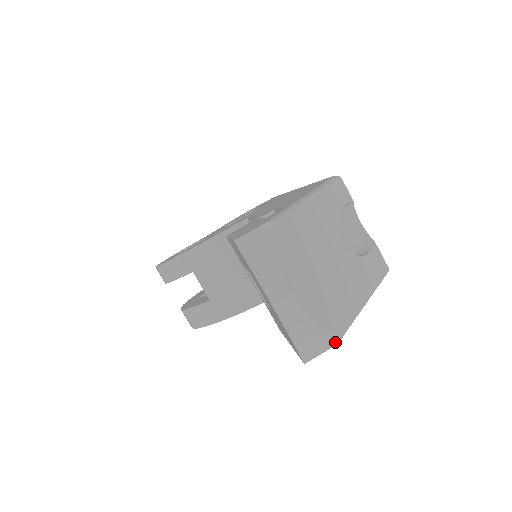
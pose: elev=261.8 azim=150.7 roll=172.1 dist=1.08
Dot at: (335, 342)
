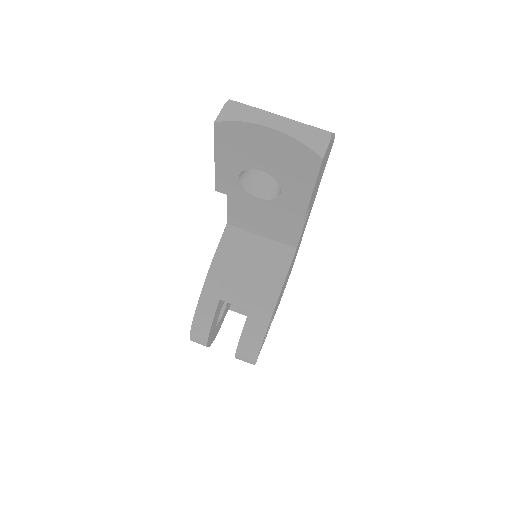
Dot at: (329, 135)
